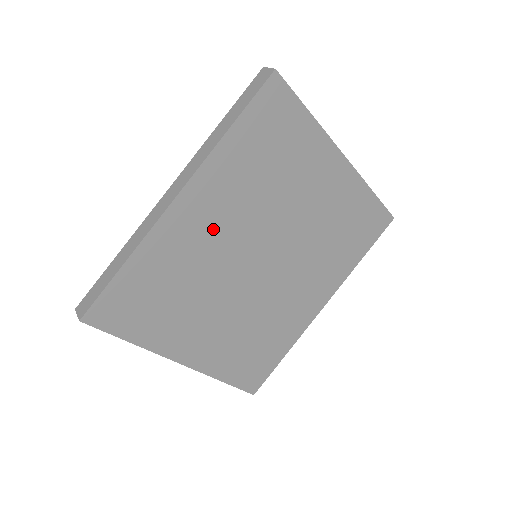
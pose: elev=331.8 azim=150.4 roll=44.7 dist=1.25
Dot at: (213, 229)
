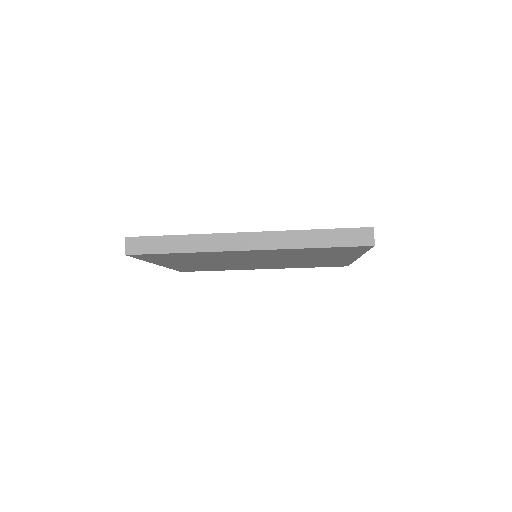
Dot at: (248, 256)
